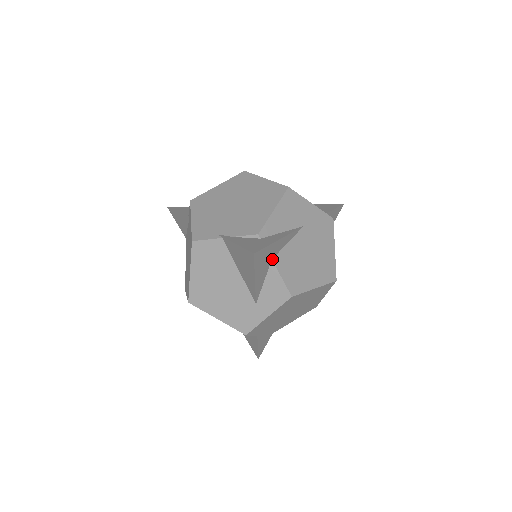
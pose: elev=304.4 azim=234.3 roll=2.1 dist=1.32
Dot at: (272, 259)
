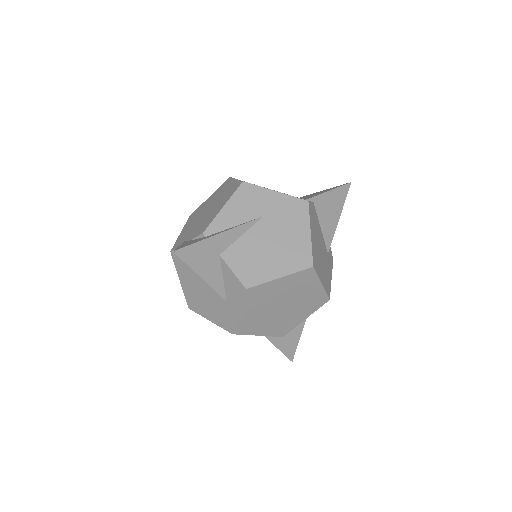
Dot at: (220, 255)
